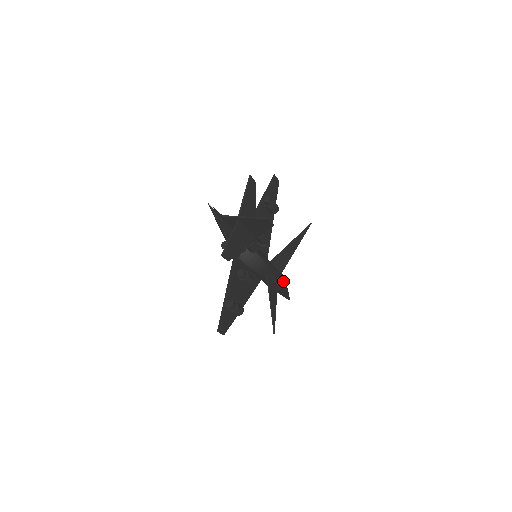
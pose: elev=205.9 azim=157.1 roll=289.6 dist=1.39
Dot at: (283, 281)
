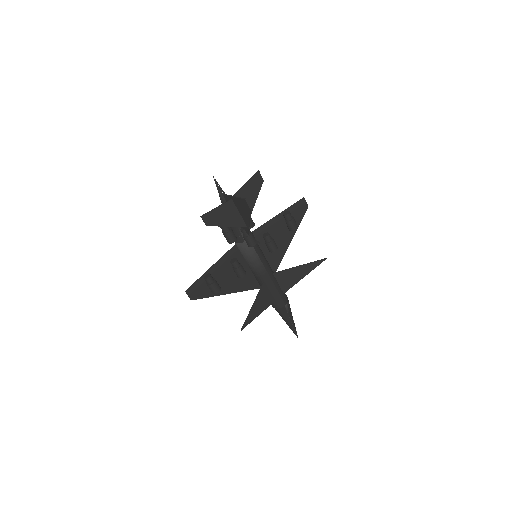
Dot at: (283, 301)
